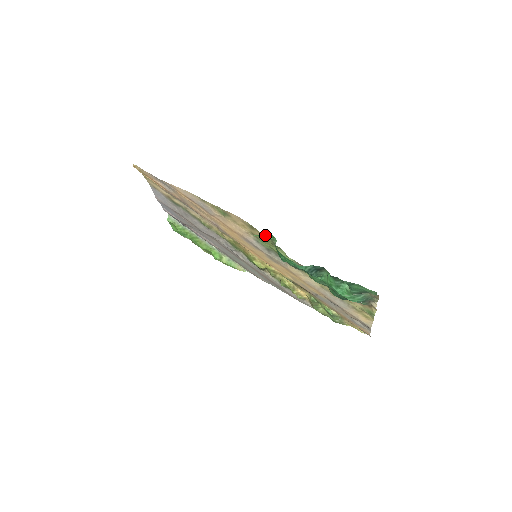
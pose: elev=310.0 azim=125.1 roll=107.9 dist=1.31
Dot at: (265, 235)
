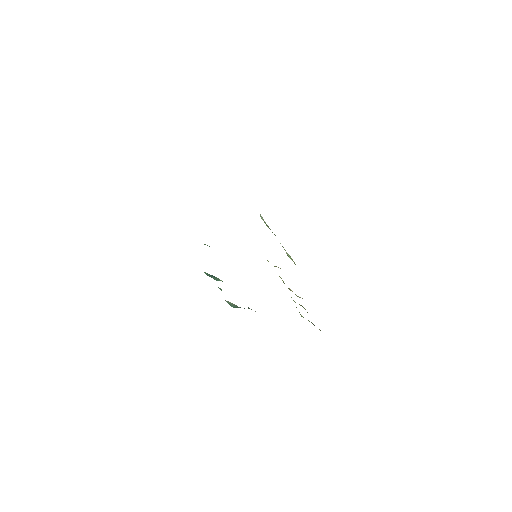
Dot at: (207, 245)
